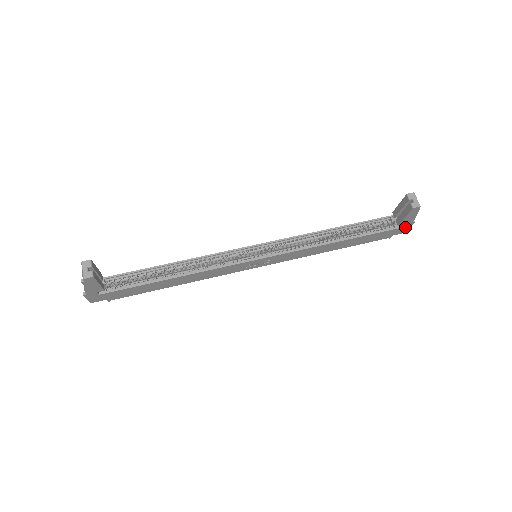
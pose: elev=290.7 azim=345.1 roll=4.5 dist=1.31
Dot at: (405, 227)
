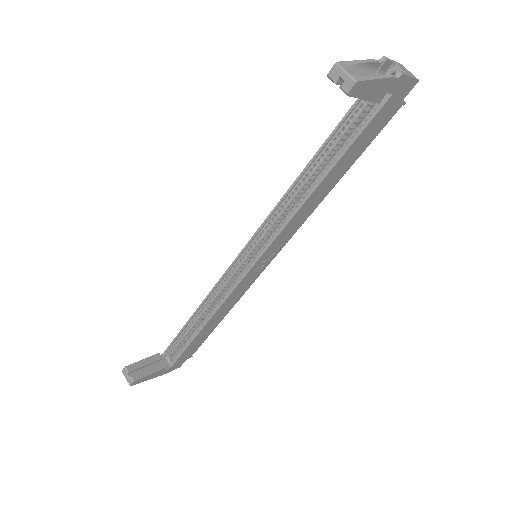
Dot at: (399, 86)
